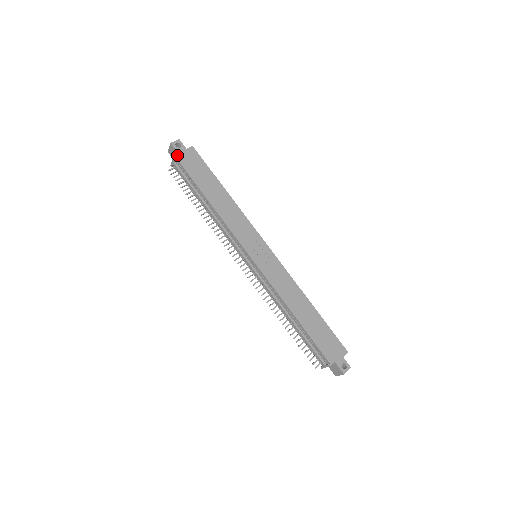
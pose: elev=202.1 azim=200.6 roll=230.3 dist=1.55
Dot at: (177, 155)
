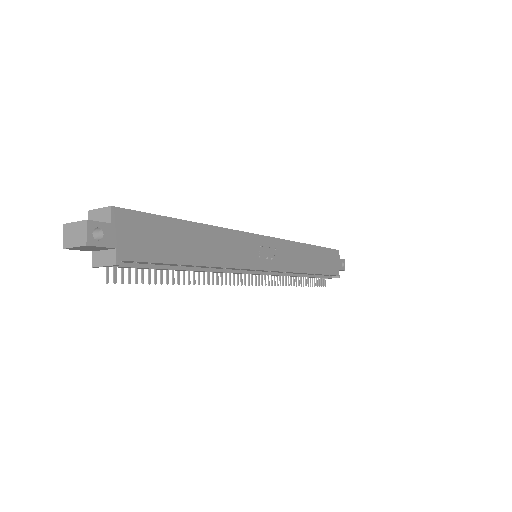
Dot at: (115, 254)
